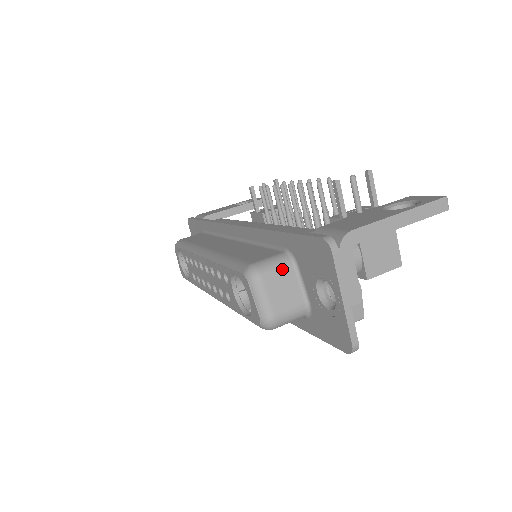
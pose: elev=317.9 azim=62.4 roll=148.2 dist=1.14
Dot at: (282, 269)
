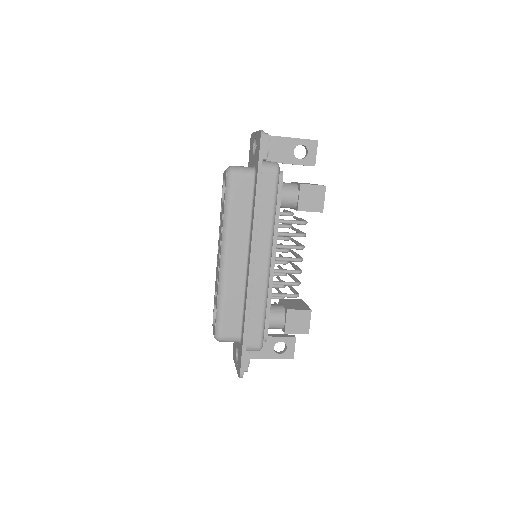
Dot at: occluded
